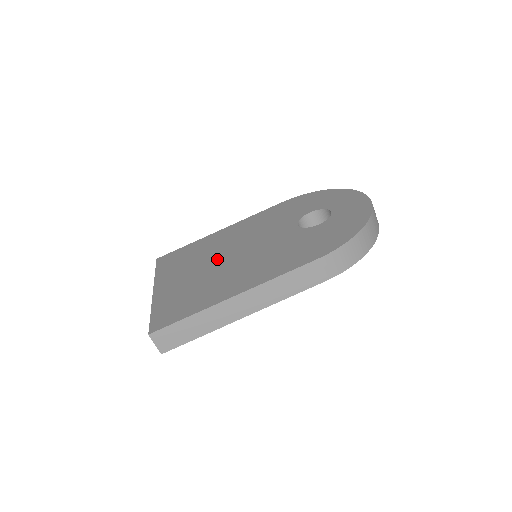
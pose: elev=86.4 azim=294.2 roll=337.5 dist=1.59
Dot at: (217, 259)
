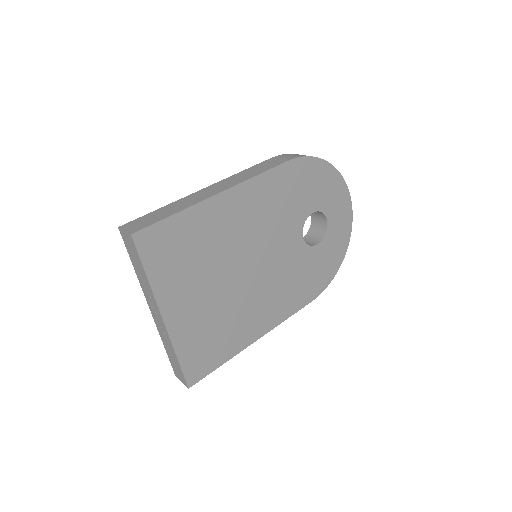
Dot at: occluded
